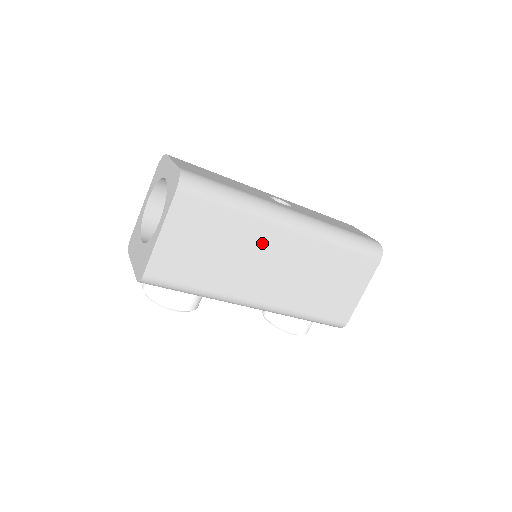
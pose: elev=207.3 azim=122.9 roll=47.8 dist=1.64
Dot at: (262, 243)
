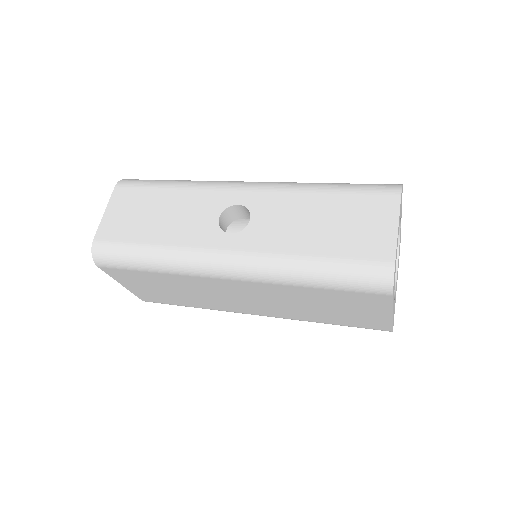
Dot at: (208, 286)
